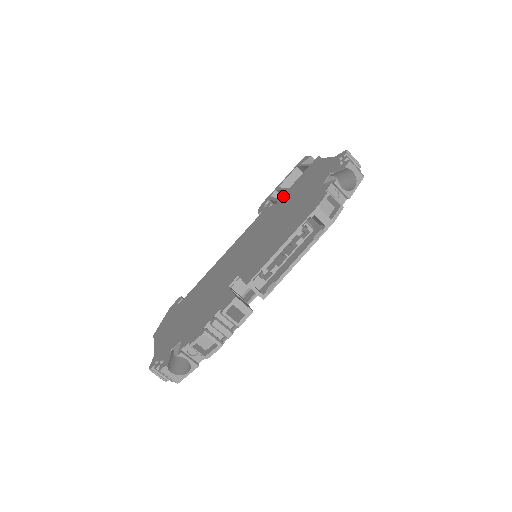
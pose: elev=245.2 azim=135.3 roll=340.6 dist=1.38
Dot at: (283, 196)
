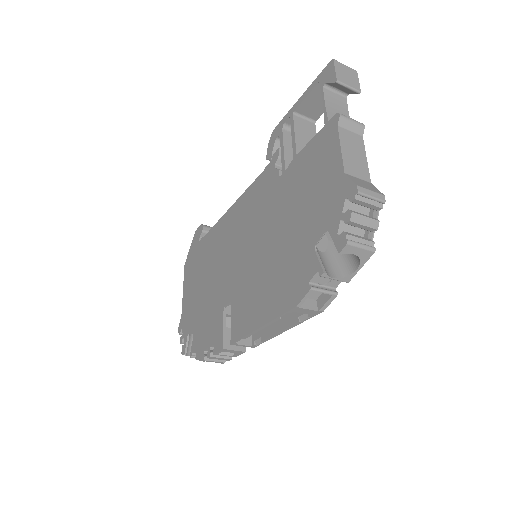
Dot at: (287, 169)
